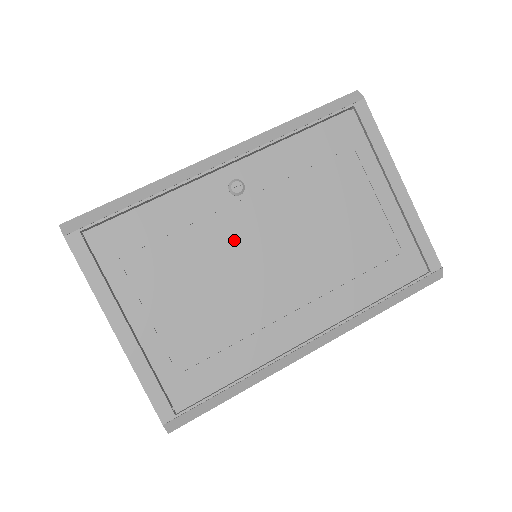
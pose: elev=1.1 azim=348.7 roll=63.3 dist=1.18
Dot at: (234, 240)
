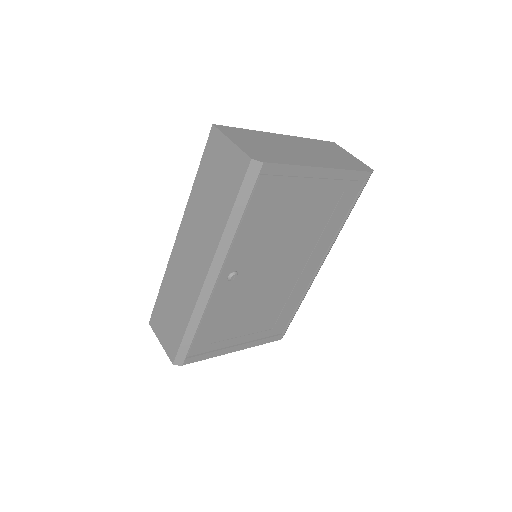
Dot at: (252, 287)
